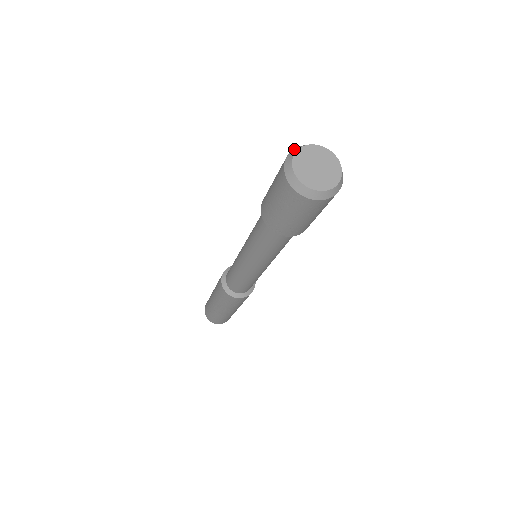
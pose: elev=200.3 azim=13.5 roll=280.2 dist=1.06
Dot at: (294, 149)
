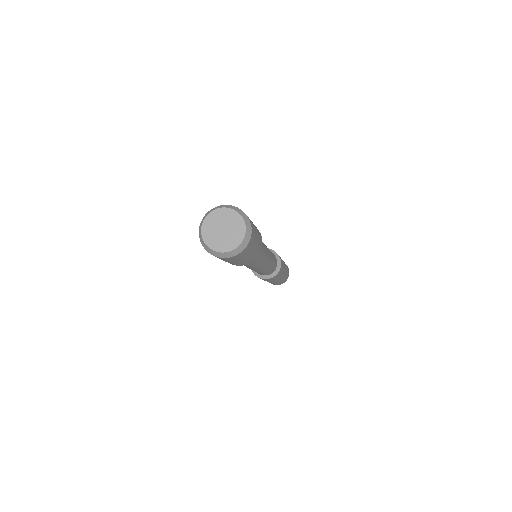
Dot at: (199, 227)
